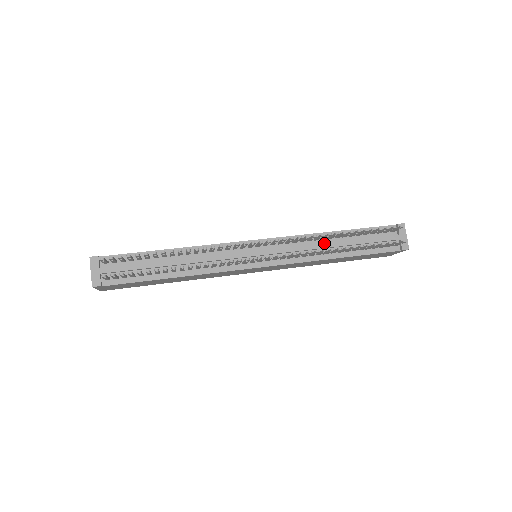
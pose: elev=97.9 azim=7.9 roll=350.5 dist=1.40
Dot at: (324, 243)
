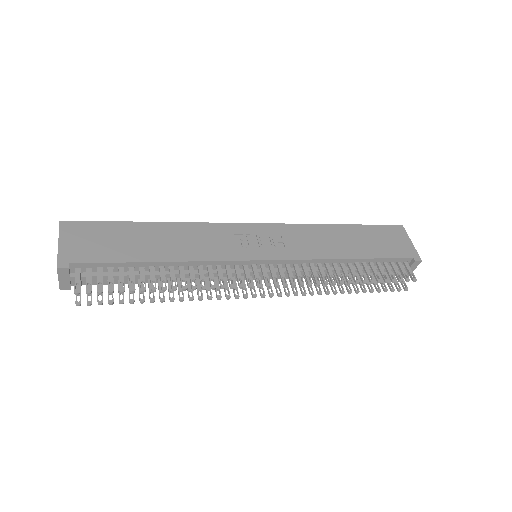
Dot at: (332, 270)
